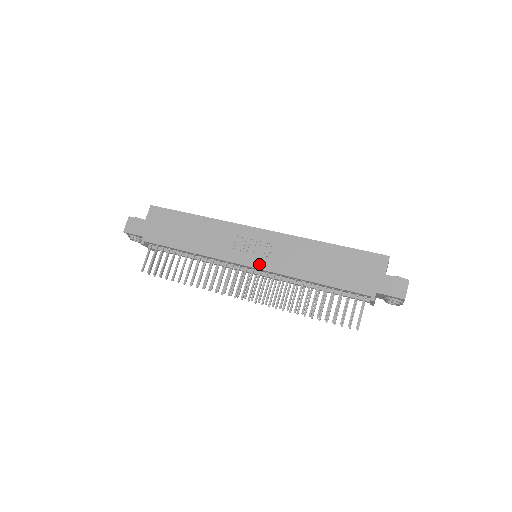
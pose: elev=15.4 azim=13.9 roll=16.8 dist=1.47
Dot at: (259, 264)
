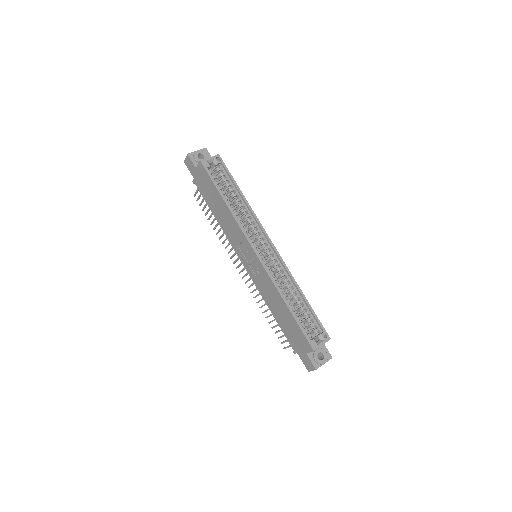
Dot at: (248, 270)
